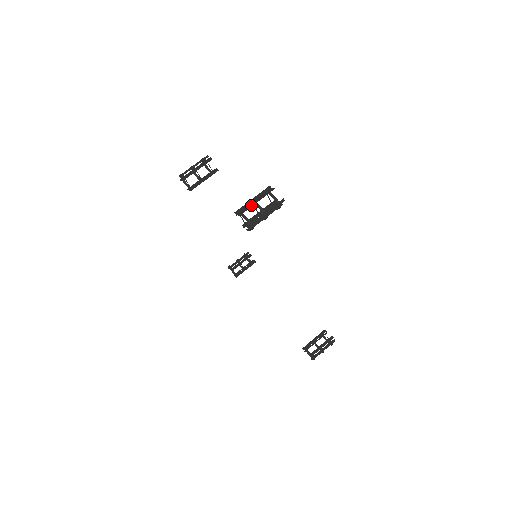
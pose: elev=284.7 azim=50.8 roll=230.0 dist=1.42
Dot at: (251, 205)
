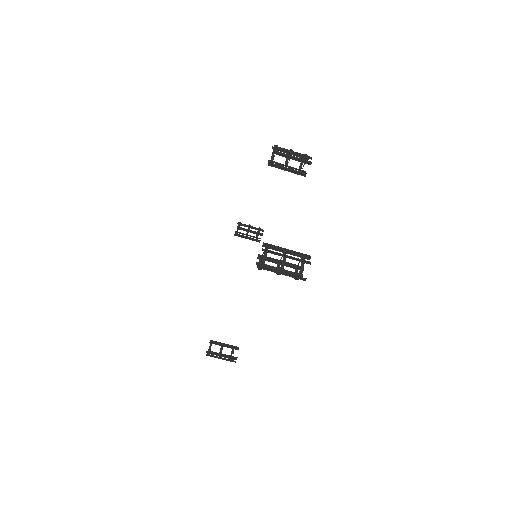
Dot at: (280, 254)
